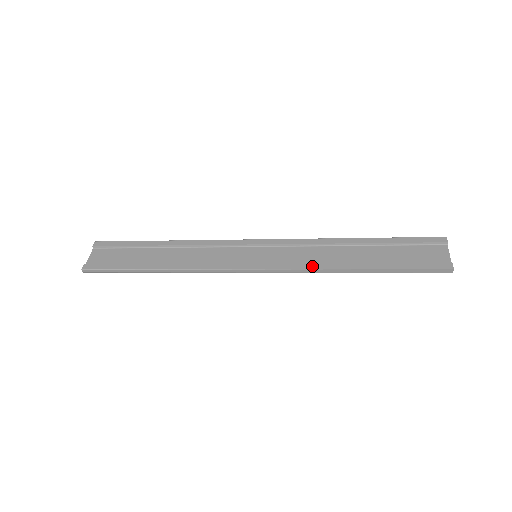
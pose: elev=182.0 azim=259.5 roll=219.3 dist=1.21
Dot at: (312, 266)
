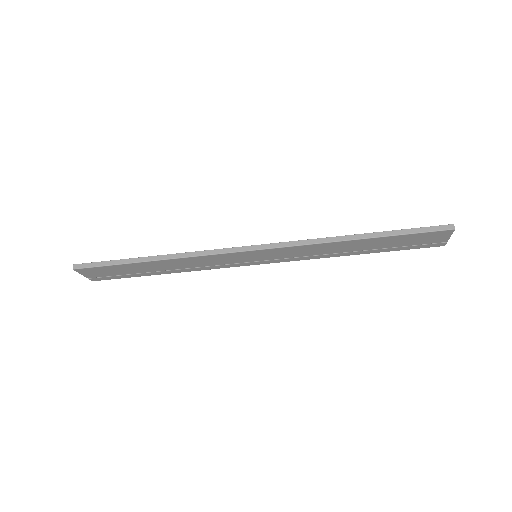
Dot at: (312, 240)
